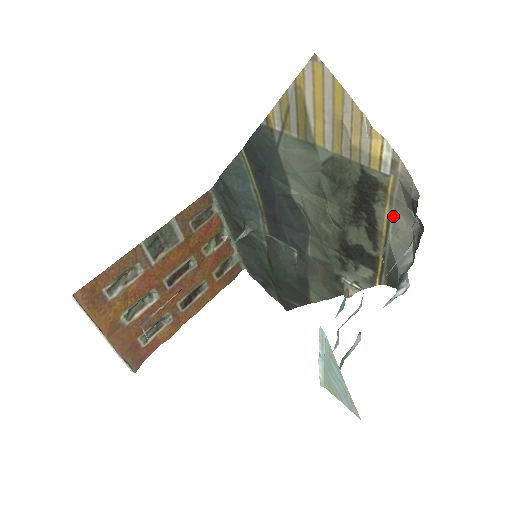
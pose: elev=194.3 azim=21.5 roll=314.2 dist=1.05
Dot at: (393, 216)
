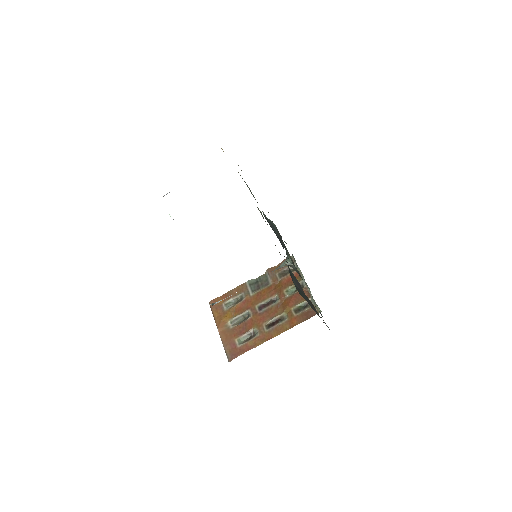
Dot at: occluded
